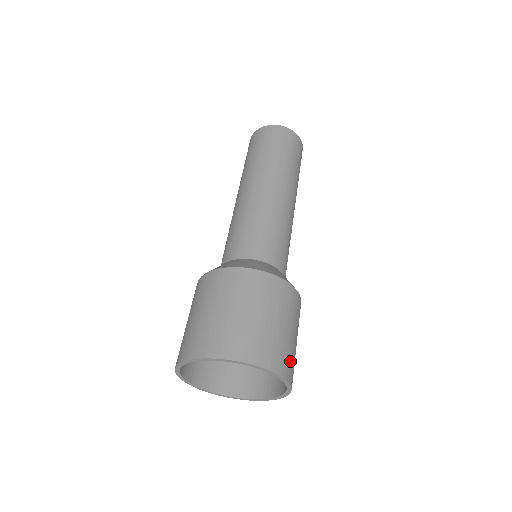
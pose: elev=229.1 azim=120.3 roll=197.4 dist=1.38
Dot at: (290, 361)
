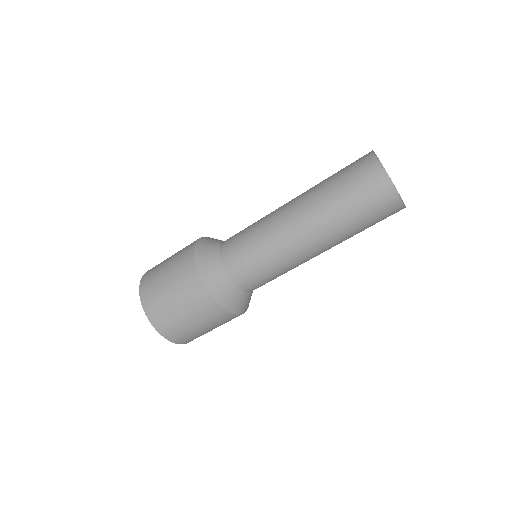
Dot at: occluded
